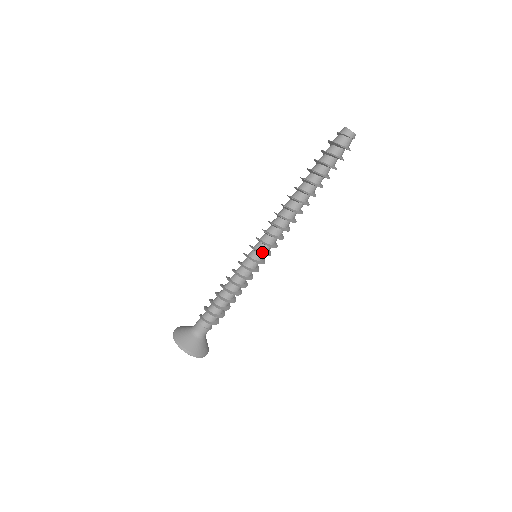
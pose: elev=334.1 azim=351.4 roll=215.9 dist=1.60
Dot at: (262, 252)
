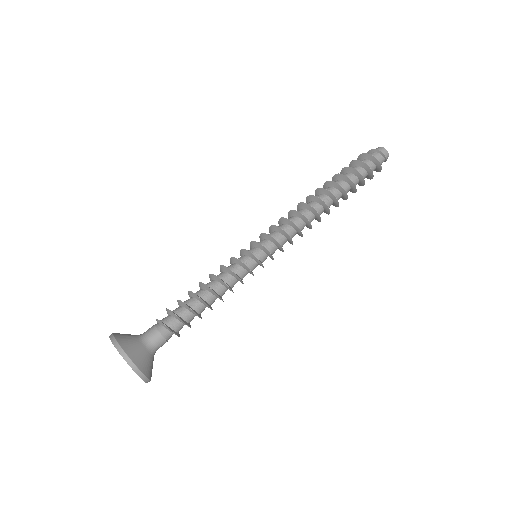
Dot at: (270, 253)
